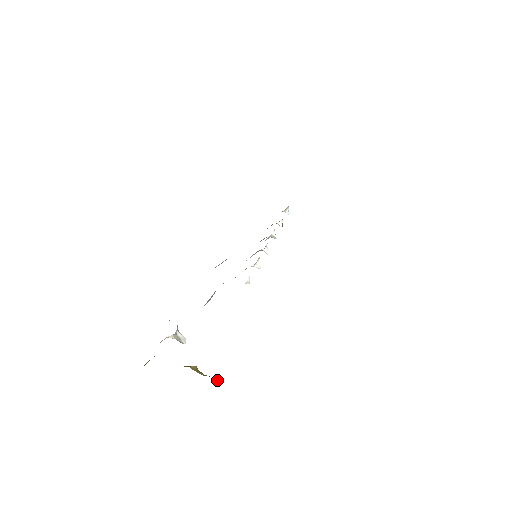
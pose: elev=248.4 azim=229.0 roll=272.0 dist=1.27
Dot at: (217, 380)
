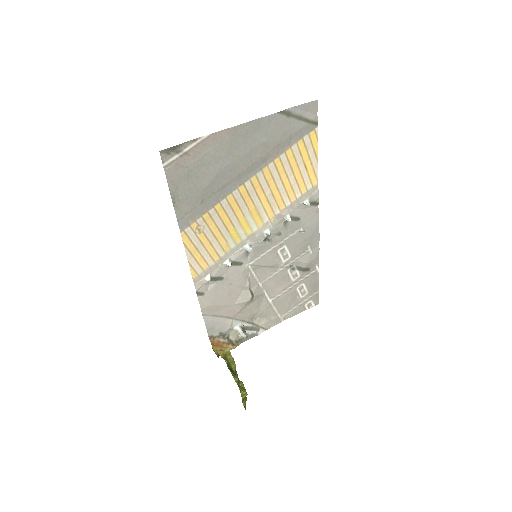
Dot at: (225, 361)
